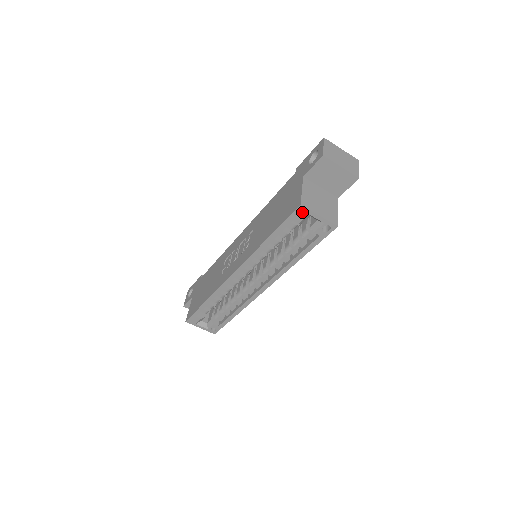
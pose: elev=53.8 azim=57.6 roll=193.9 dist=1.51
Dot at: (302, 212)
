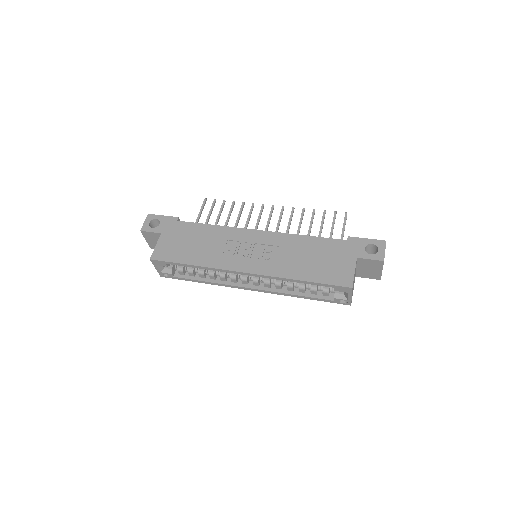
Dot at: (346, 290)
